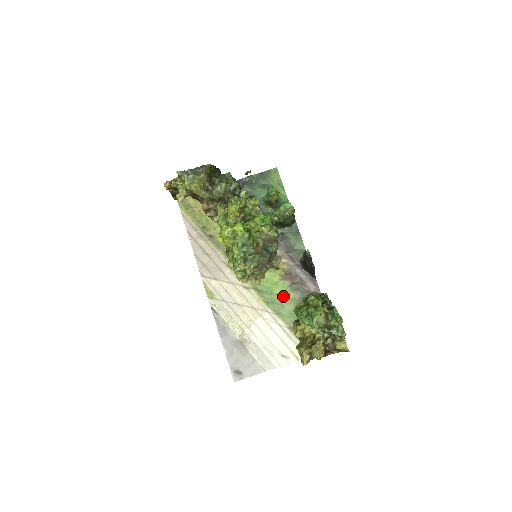
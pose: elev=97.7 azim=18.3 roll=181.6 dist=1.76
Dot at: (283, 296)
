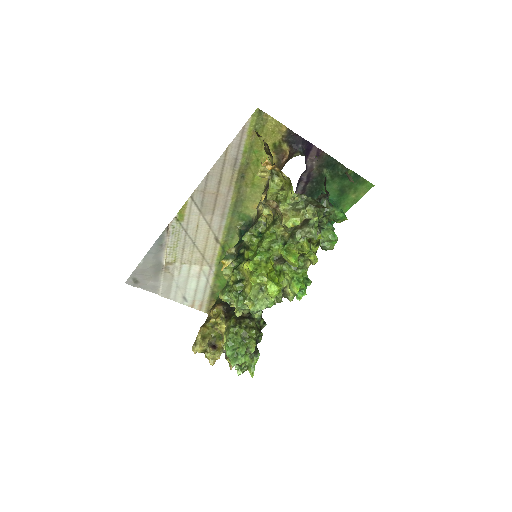
Dot at: occluded
